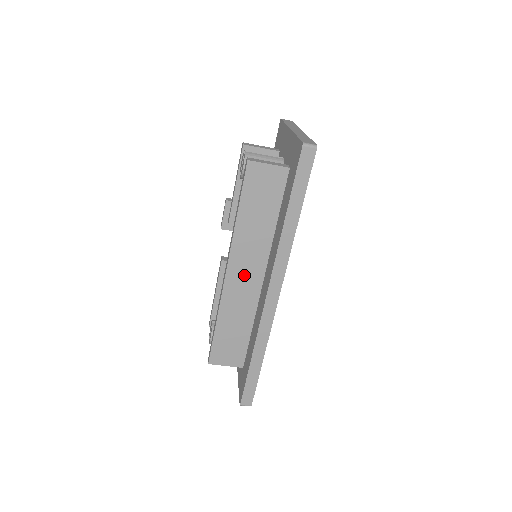
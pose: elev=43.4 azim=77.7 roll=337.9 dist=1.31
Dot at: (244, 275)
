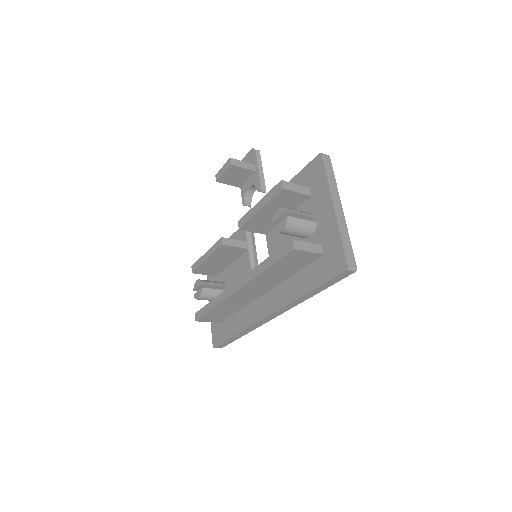
Dot at: (250, 292)
